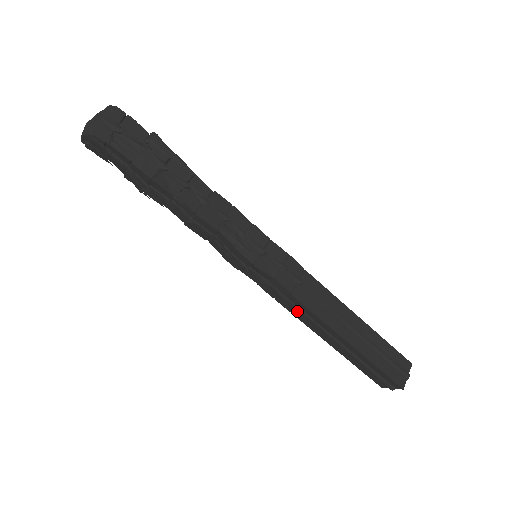
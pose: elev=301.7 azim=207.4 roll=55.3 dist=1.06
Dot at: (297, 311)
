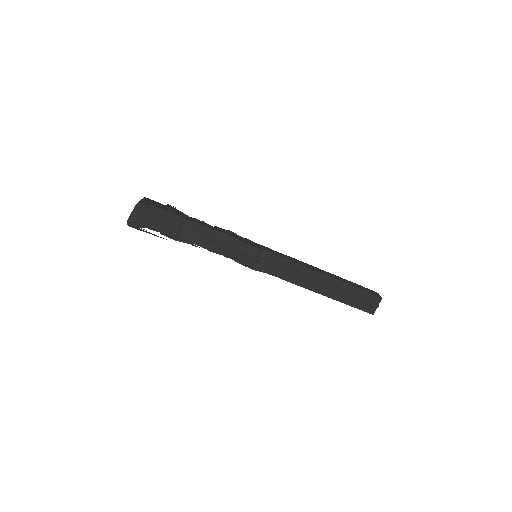
Dot at: occluded
